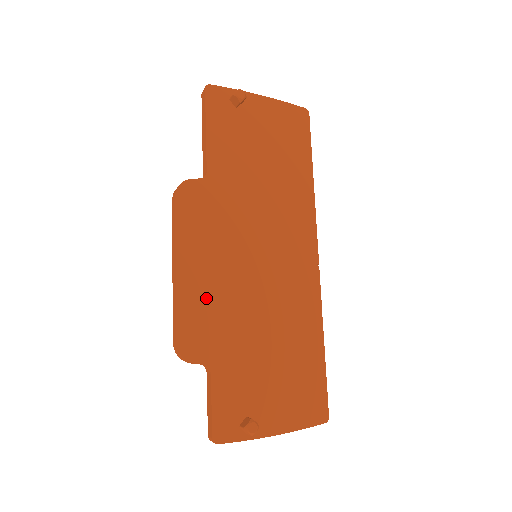
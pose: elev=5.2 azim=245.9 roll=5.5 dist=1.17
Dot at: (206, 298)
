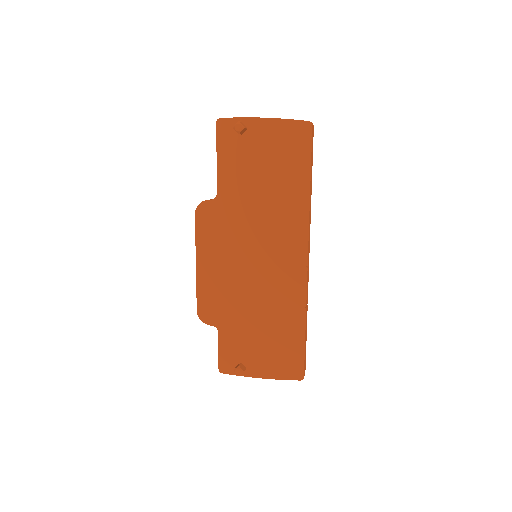
Dot at: (216, 285)
